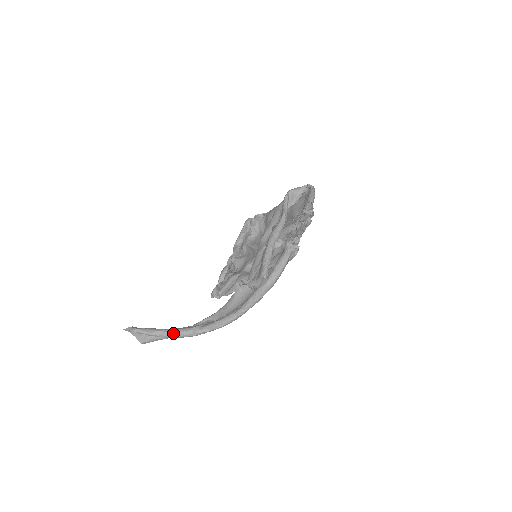
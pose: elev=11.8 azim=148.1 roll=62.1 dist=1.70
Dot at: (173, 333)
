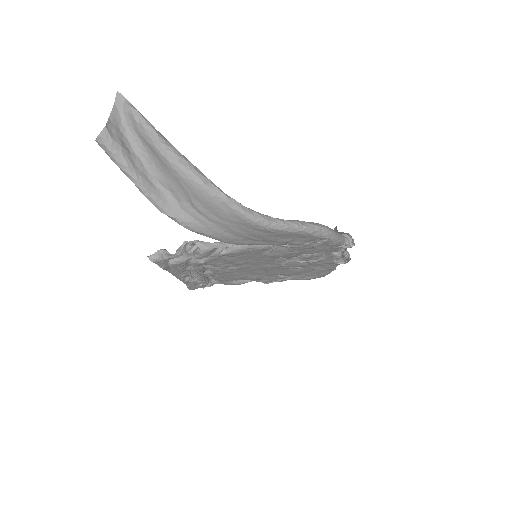
Dot at: (181, 154)
